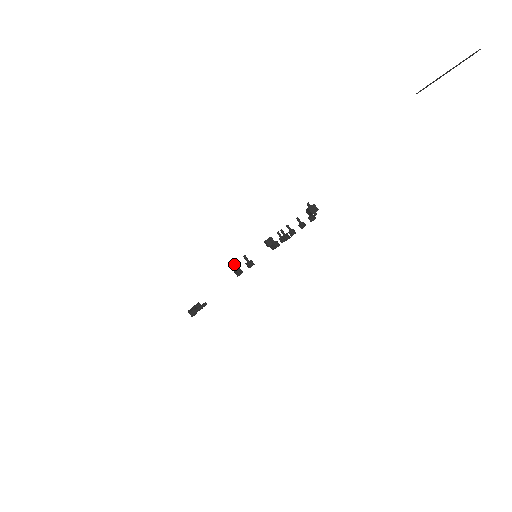
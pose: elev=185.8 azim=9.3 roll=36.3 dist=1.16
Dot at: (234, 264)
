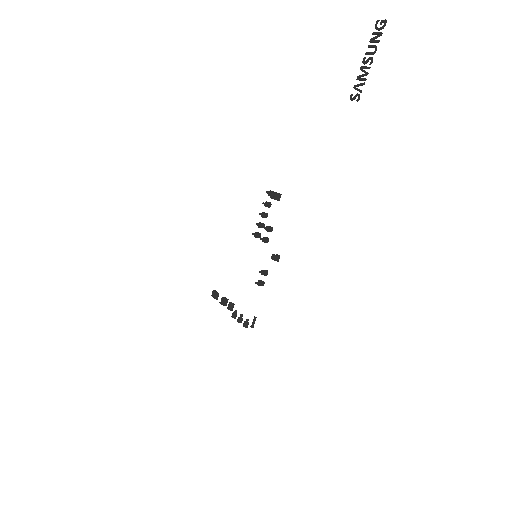
Dot at: (256, 282)
